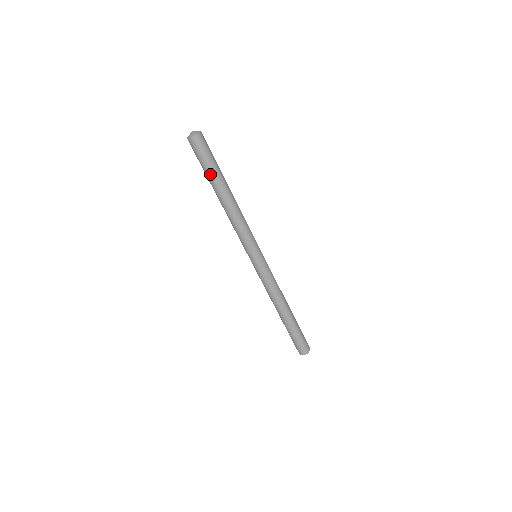
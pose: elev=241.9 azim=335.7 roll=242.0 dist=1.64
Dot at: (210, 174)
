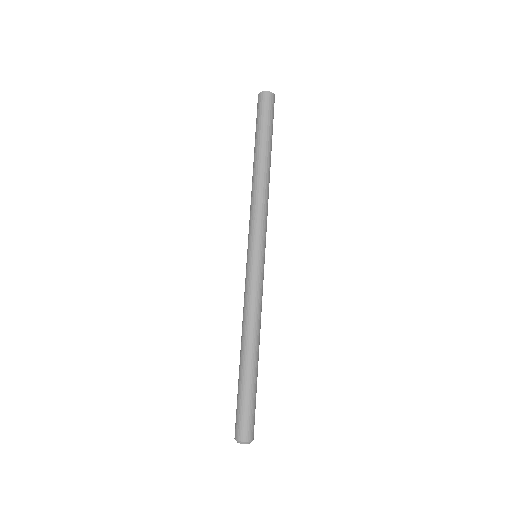
Dot at: (257, 135)
